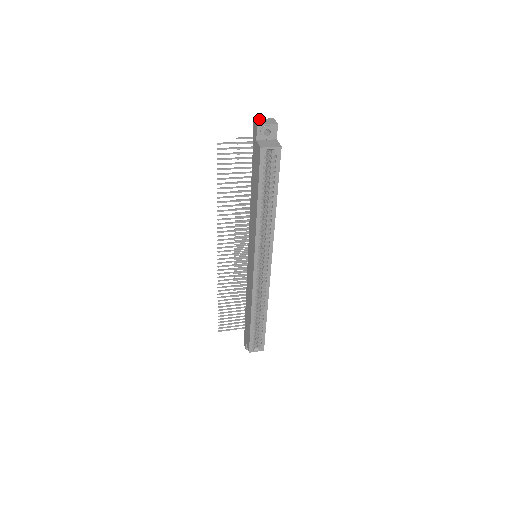
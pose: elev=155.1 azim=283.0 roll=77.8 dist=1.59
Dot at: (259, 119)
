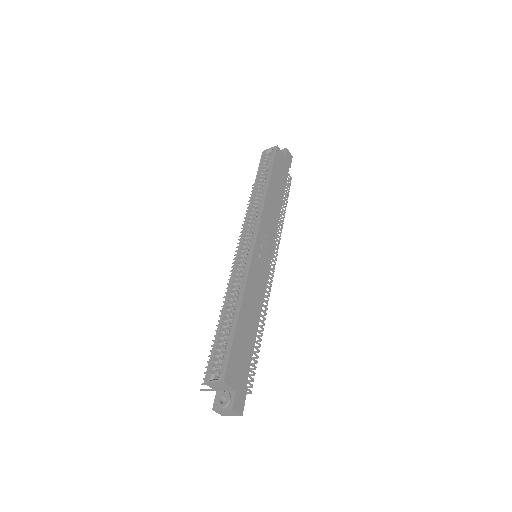
Dot at: occluded
